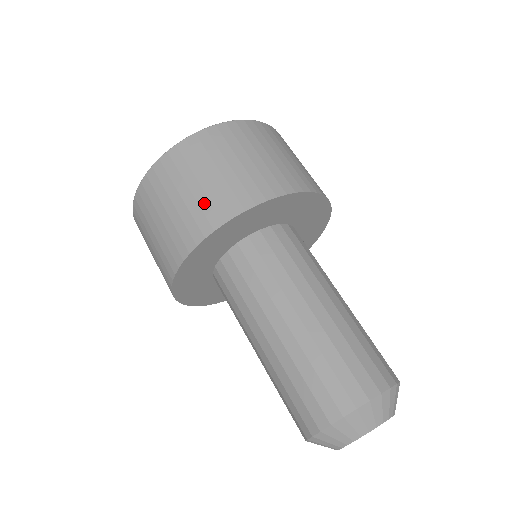
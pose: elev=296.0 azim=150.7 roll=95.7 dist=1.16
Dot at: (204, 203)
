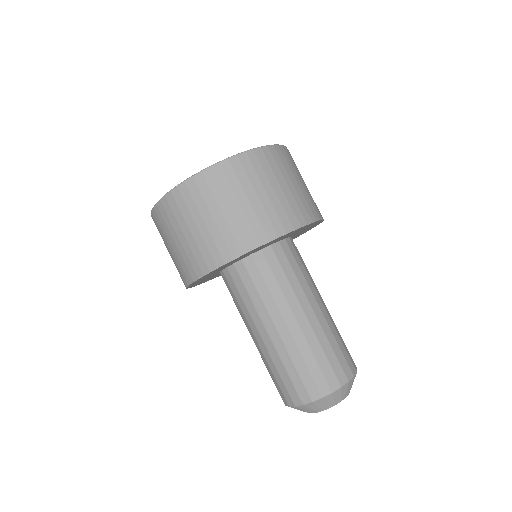
Dot at: (217, 238)
